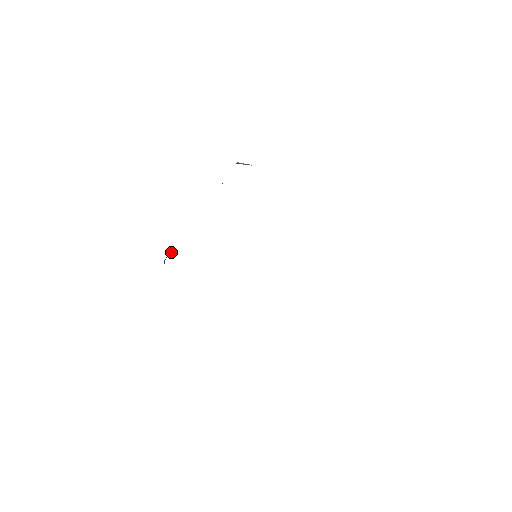
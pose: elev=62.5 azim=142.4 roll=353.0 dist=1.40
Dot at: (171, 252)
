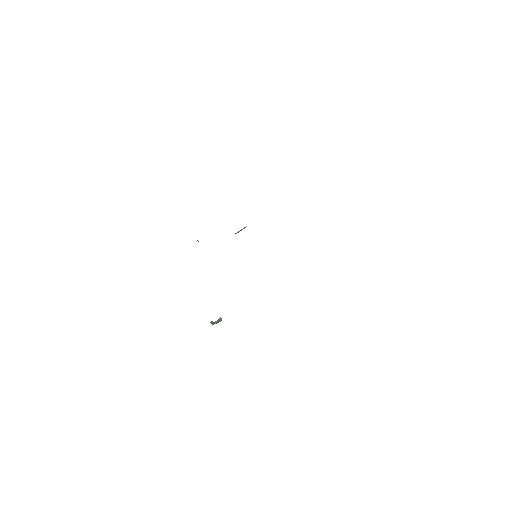
Dot at: (221, 319)
